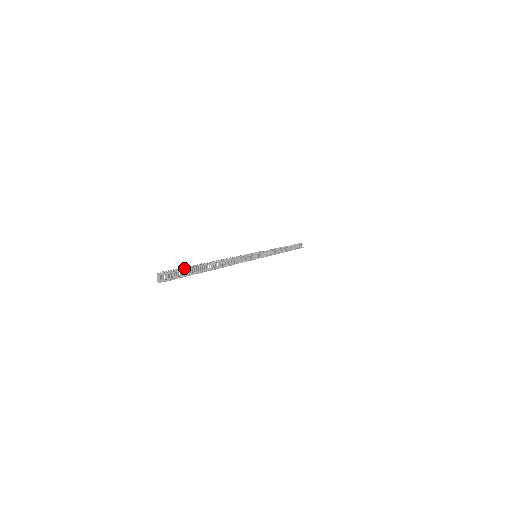
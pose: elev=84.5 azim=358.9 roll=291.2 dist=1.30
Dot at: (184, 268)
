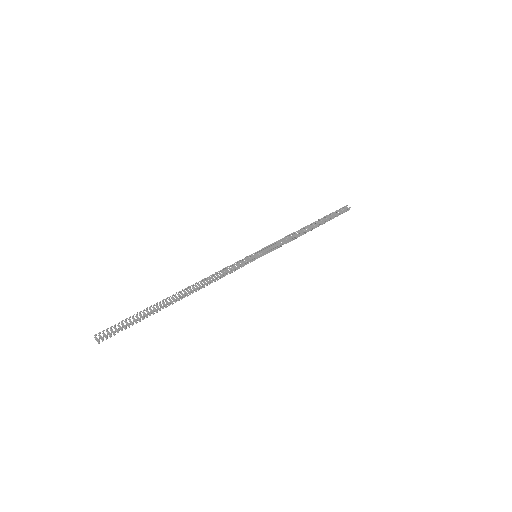
Dot at: (129, 317)
